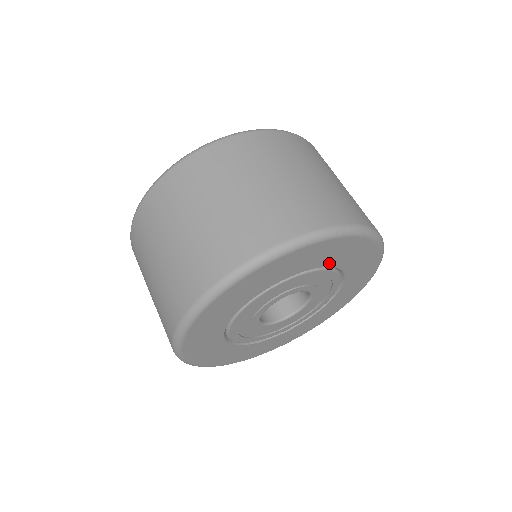
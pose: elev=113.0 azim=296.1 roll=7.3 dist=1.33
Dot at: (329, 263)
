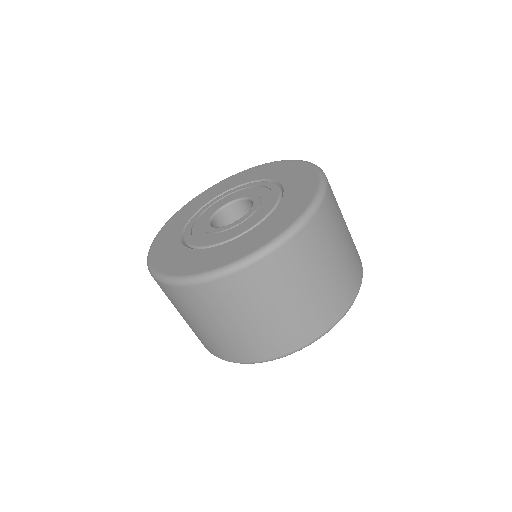
Dot at: occluded
